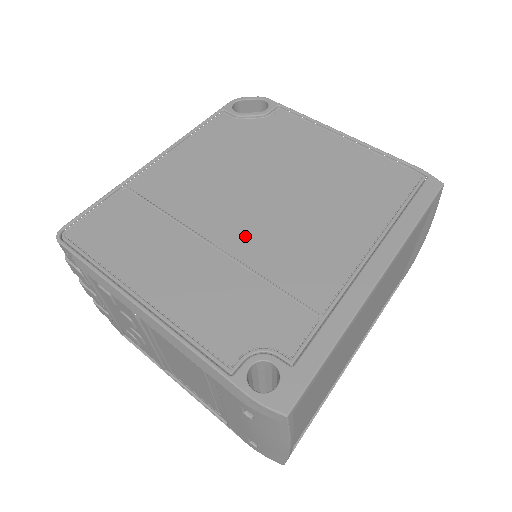
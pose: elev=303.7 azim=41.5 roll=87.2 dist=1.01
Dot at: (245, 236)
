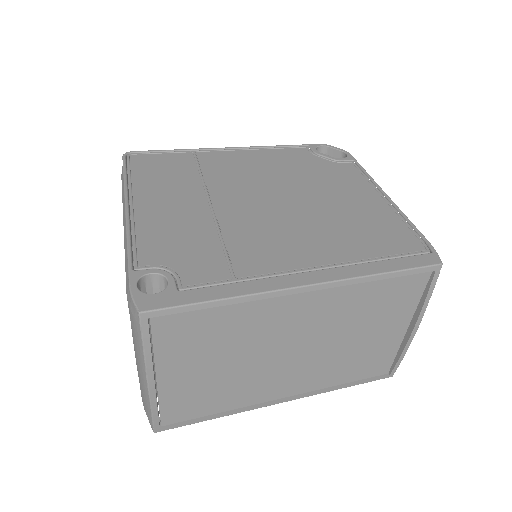
Dot at: (238, 210)
